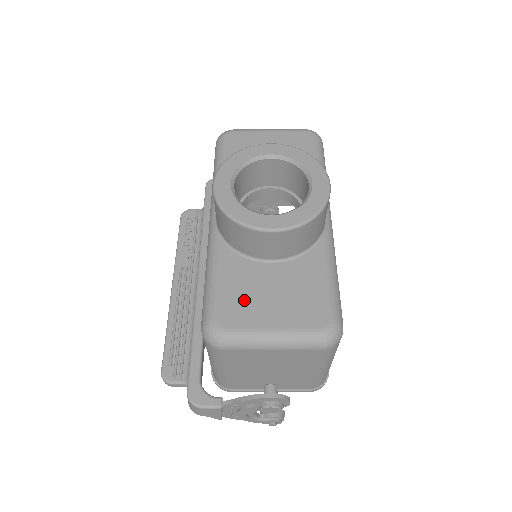
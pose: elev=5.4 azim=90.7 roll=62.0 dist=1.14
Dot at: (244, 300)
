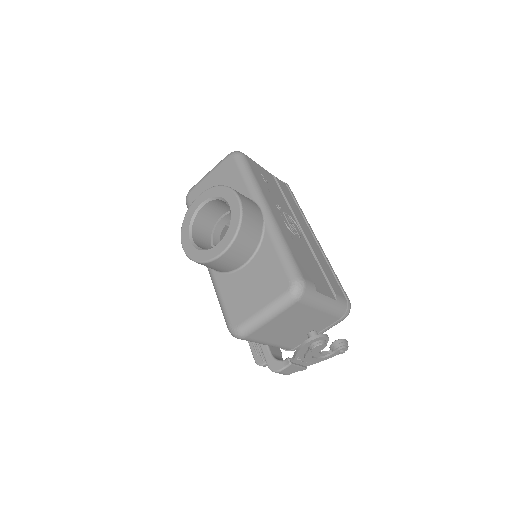
Dot at: (240, 301)
